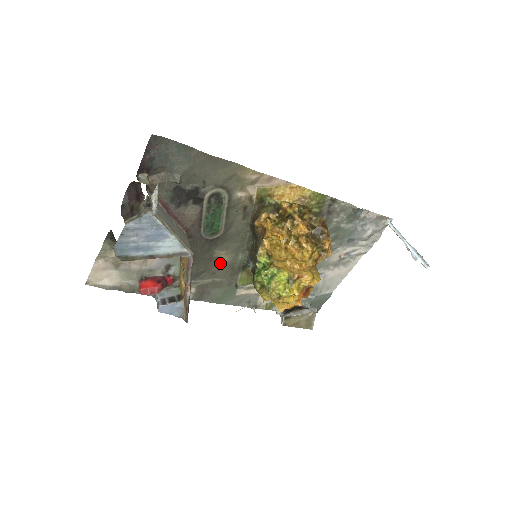
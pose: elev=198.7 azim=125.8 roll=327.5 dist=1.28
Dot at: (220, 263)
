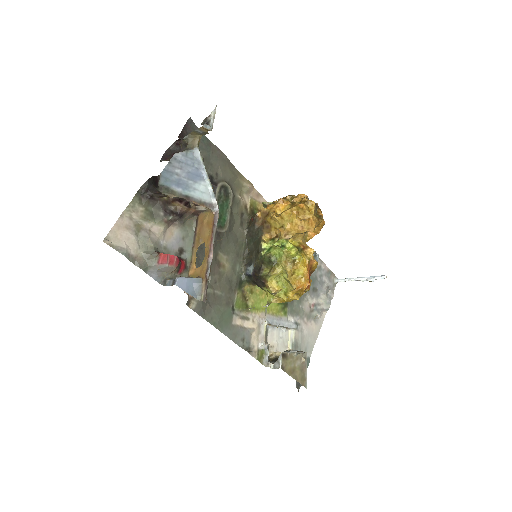
Dot at: (221, 270)
